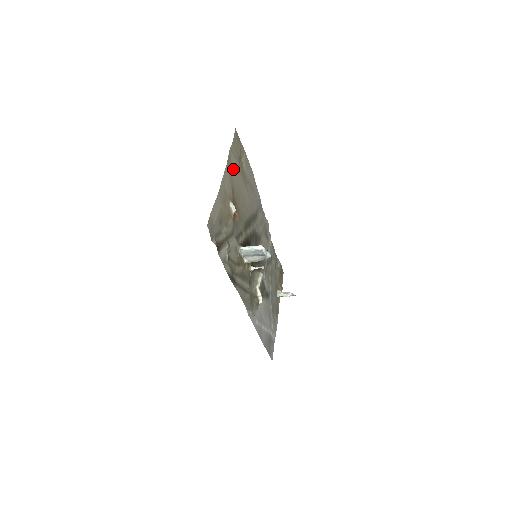
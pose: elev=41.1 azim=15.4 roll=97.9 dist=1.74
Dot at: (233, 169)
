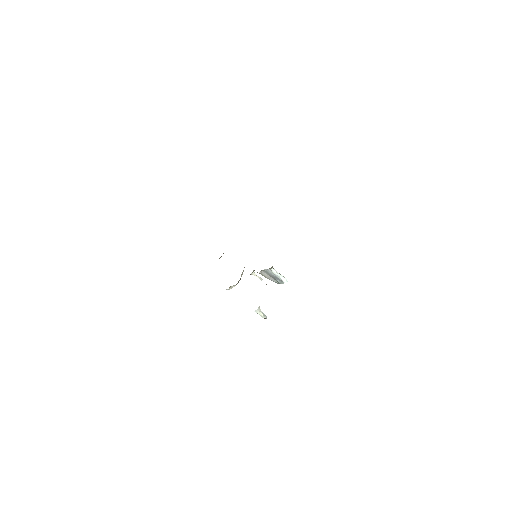
Dot at: occluded
